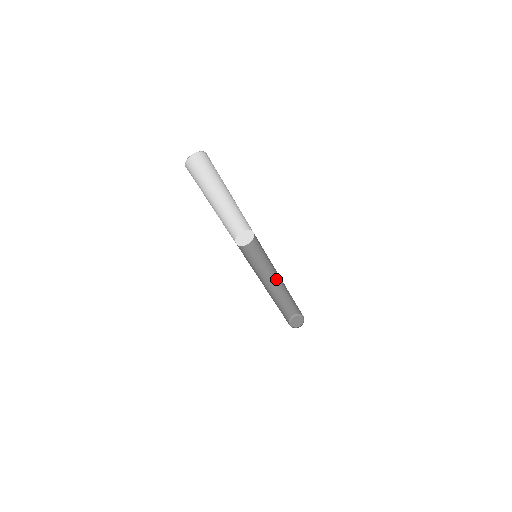
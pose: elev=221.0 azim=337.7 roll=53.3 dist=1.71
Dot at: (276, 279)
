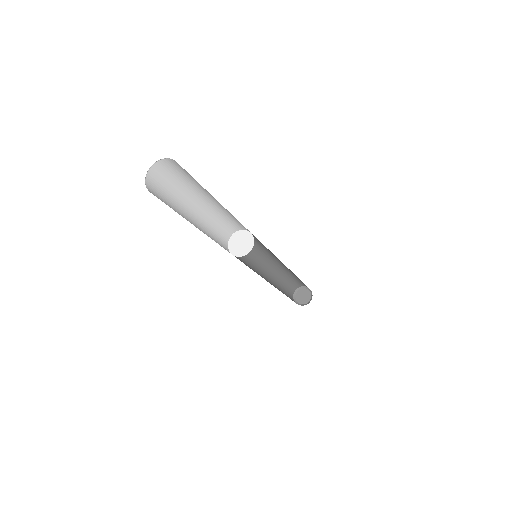
Dot at: (274, 267)
